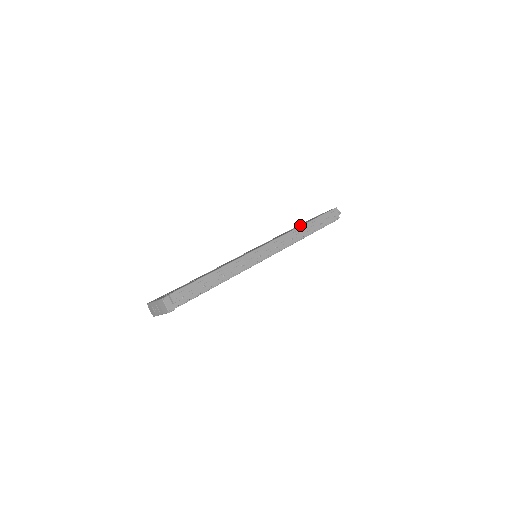
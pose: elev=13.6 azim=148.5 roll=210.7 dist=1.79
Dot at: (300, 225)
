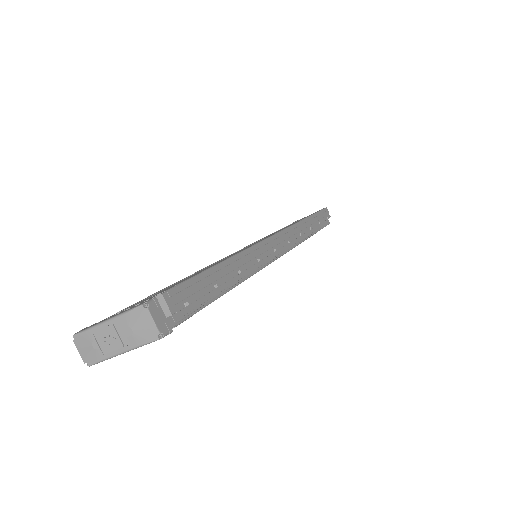
Dot at: occluded
